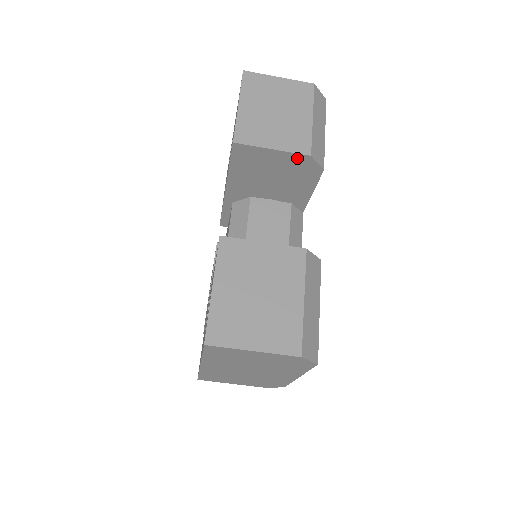
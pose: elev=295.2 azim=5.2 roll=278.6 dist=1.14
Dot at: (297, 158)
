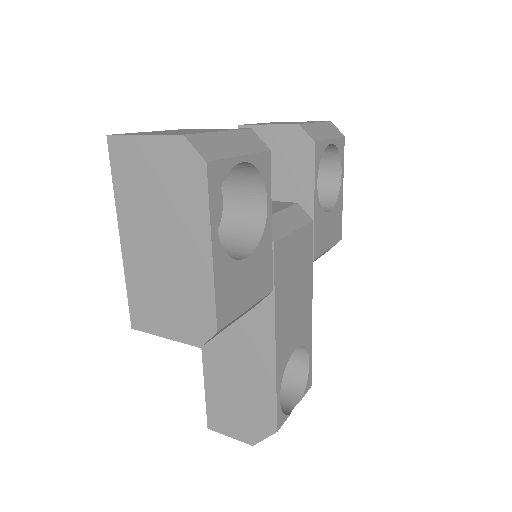
Dot at: (289, 131)
